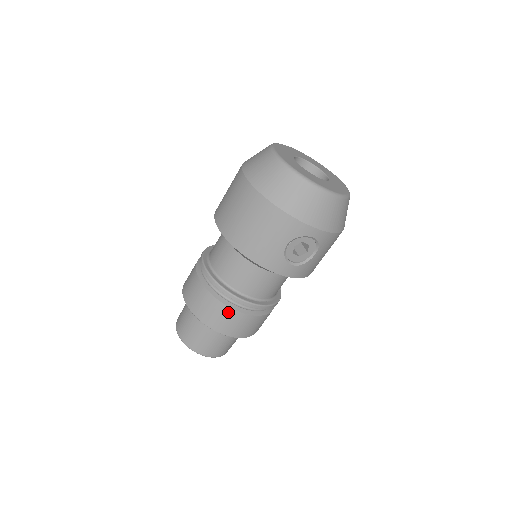
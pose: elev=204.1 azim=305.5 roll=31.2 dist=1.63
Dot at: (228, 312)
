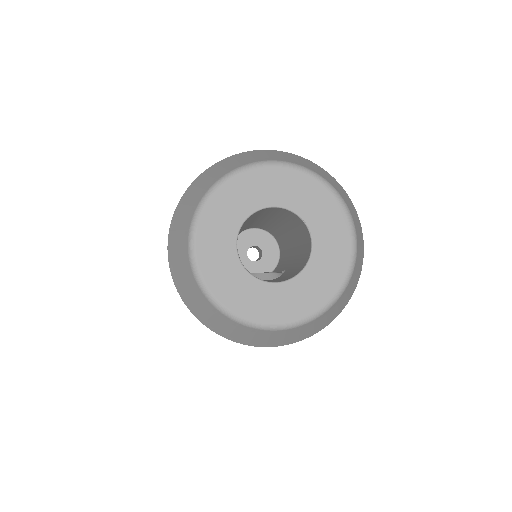
Dot at: occluded
